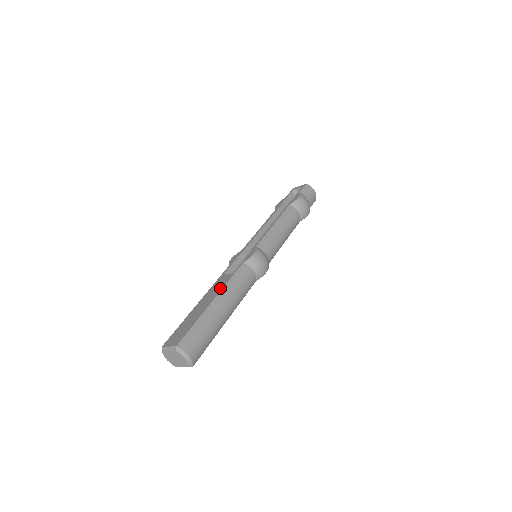
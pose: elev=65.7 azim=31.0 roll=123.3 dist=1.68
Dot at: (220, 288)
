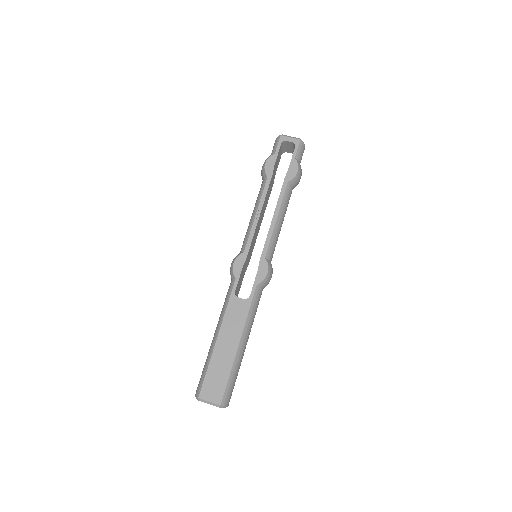
Dot at: (241, 323)
